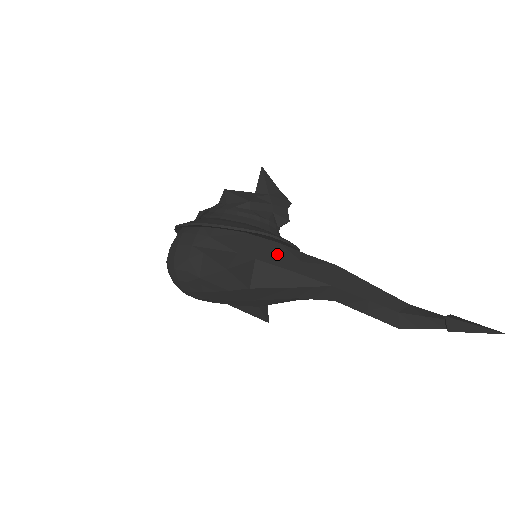
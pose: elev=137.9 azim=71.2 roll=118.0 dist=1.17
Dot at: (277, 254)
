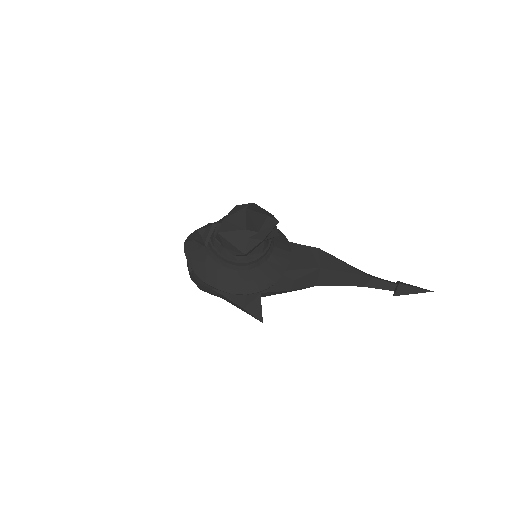
Dot at: occluded
